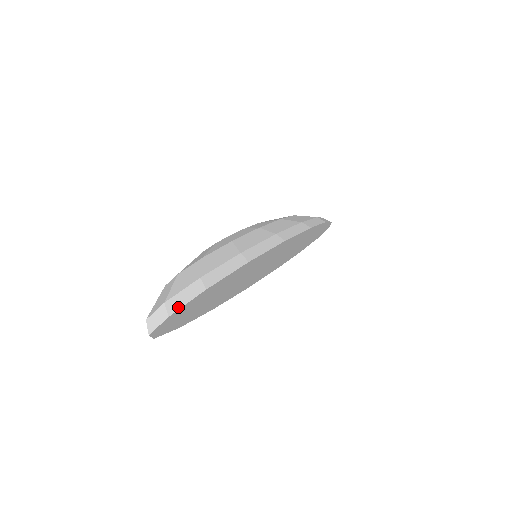
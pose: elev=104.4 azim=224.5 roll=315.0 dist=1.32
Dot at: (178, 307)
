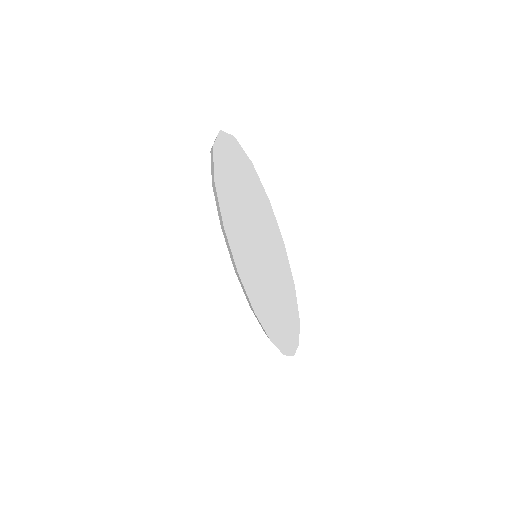
Dot at: (238, 144)
